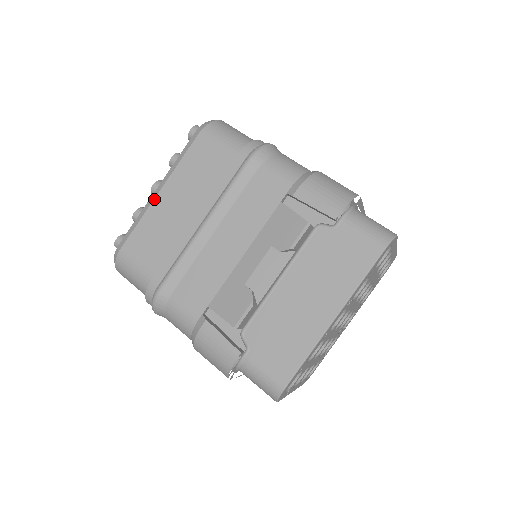
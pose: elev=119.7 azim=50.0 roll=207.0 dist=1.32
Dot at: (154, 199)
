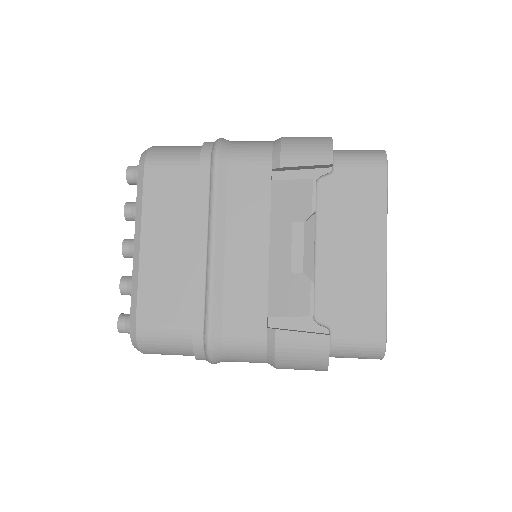
Dot at: (139, 256)
